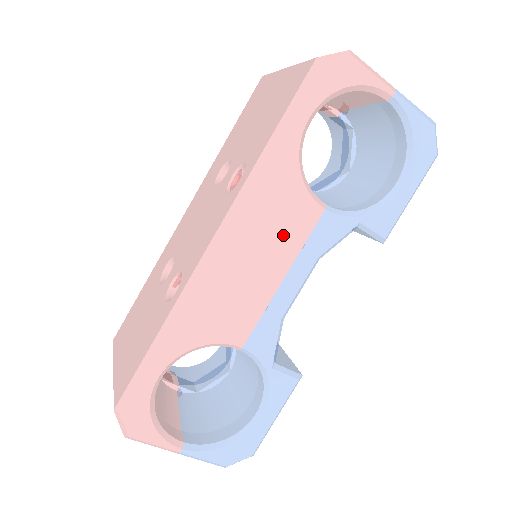
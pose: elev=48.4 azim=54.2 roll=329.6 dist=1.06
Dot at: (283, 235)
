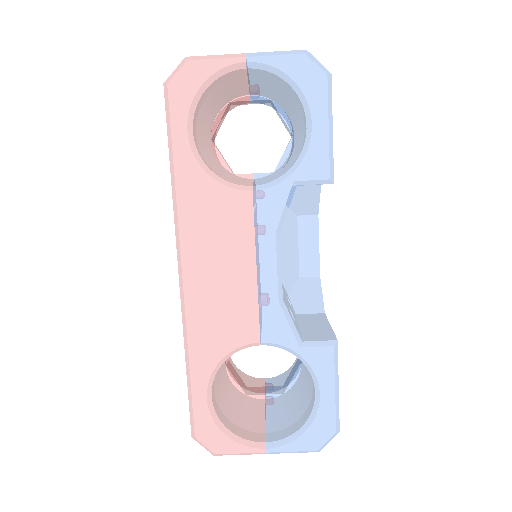
Dot at: (231, 233)
